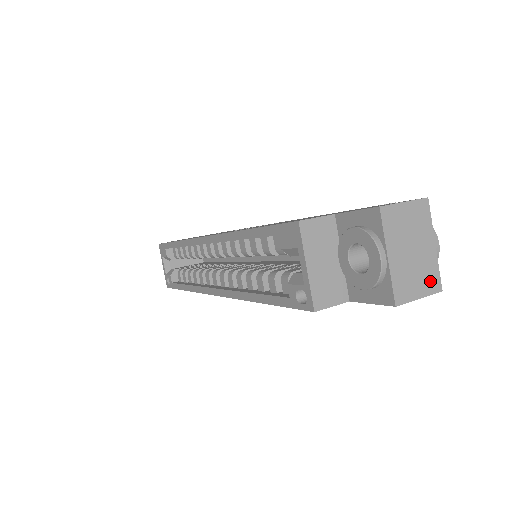
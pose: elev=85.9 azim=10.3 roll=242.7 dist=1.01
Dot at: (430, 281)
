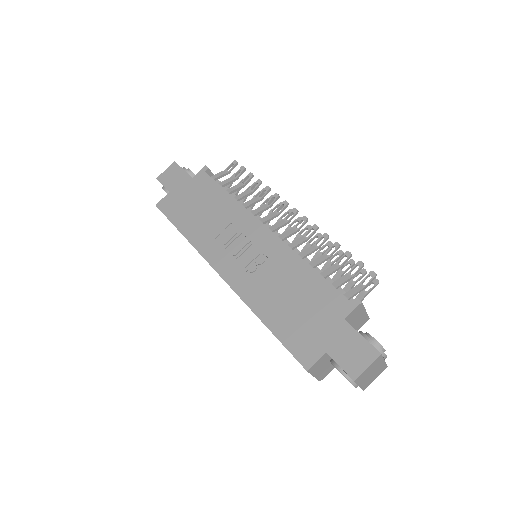
Dot at: (381, 370)
